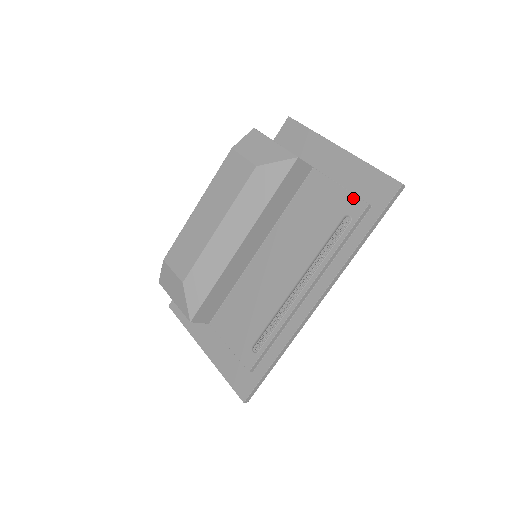
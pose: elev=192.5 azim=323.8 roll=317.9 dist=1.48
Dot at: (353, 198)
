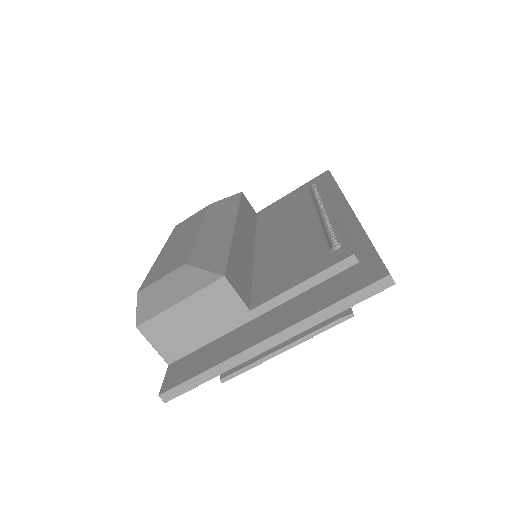
Dot at: (304, 186)
